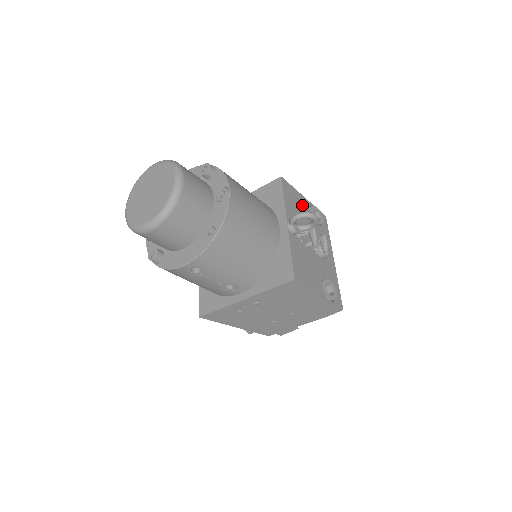
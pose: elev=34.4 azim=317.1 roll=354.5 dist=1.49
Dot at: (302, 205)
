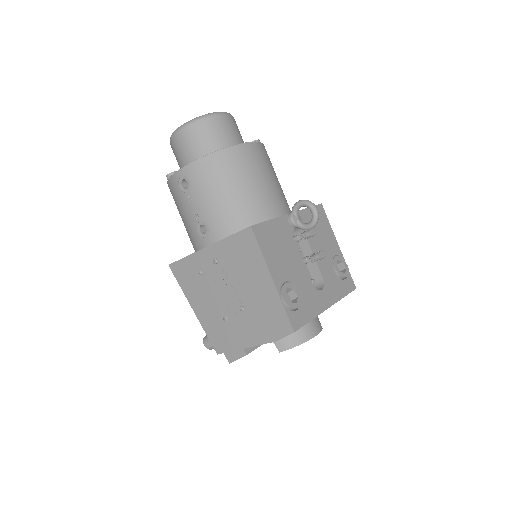
Dot at: (328, 240)
